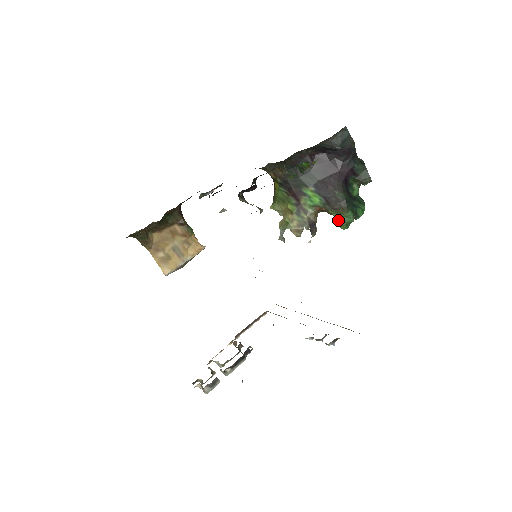
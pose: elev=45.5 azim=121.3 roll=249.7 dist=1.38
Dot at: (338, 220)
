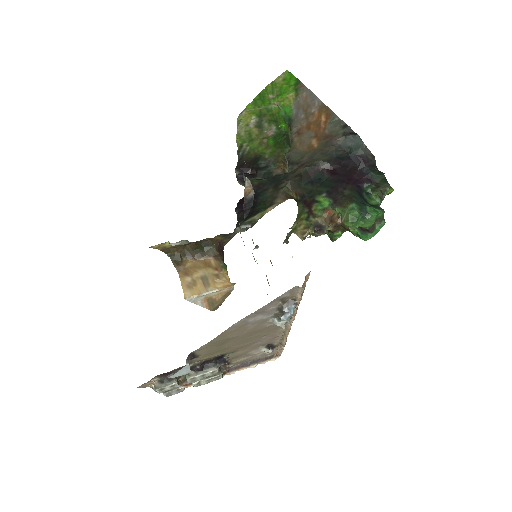
Dot at: (343, 216)
